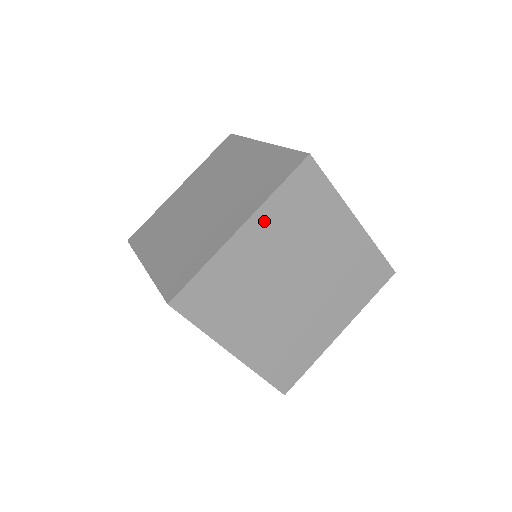
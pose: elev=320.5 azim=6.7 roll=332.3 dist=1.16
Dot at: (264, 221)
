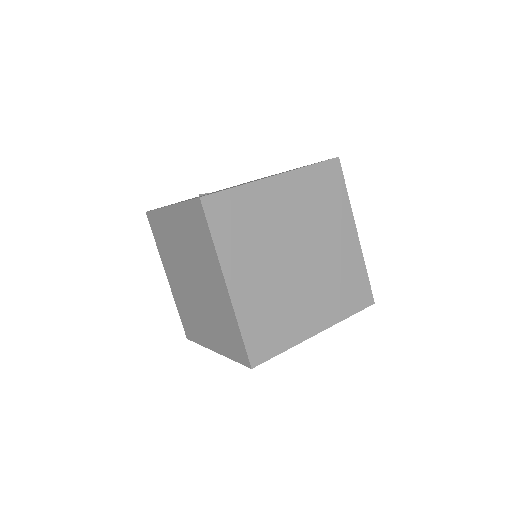
Dot at: (232, 263)
